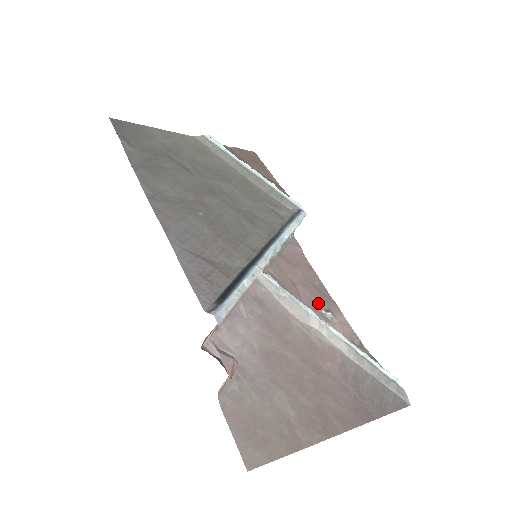
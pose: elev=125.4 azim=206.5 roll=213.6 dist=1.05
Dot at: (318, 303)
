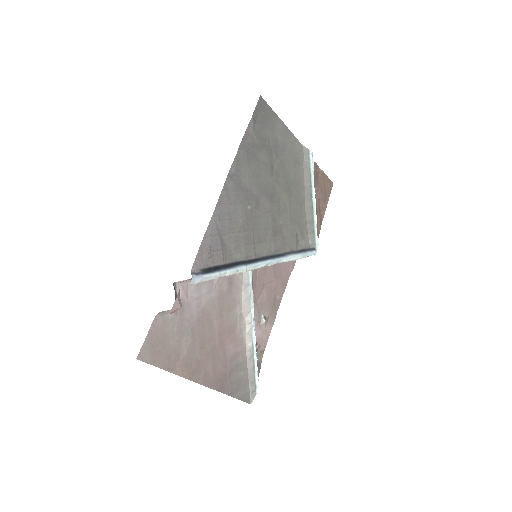
Dot at: (265, 309)
